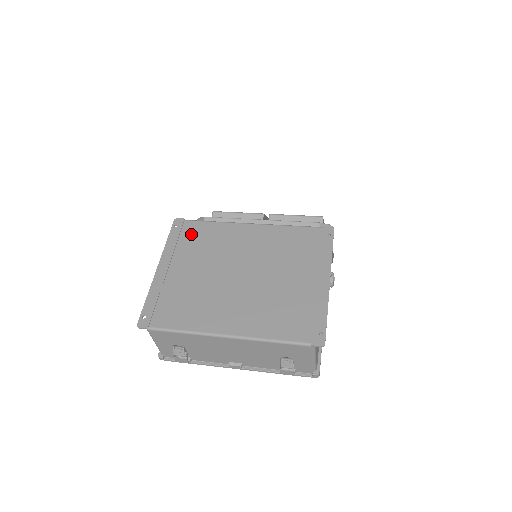
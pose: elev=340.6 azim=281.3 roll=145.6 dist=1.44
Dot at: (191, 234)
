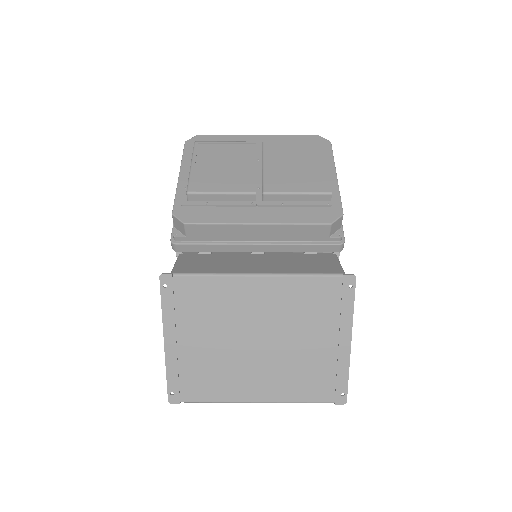
Dot at: (188, 296)
